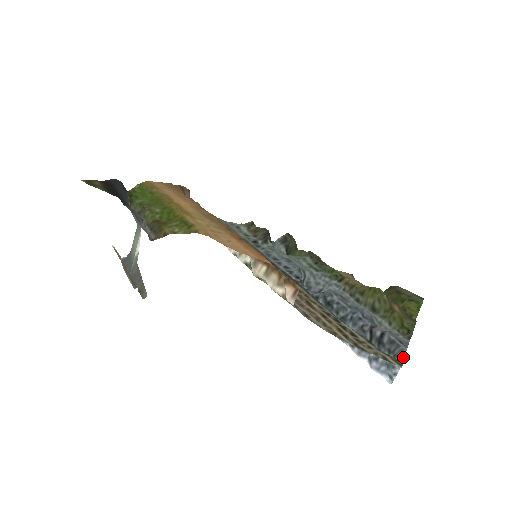
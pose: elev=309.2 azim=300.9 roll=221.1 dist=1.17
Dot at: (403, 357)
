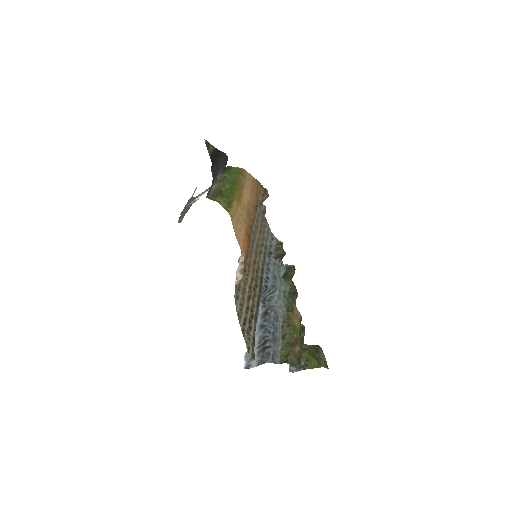
Dot at: (264, 363)
